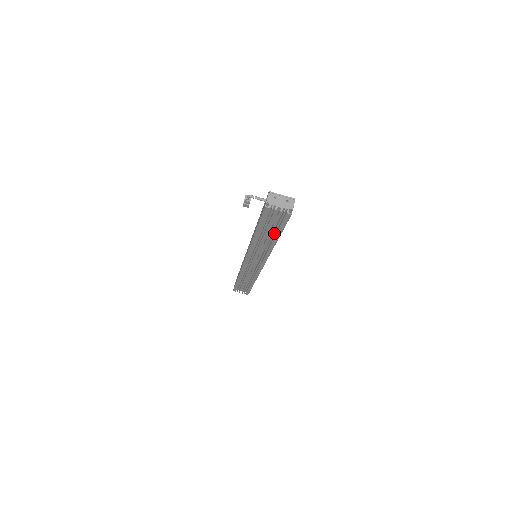
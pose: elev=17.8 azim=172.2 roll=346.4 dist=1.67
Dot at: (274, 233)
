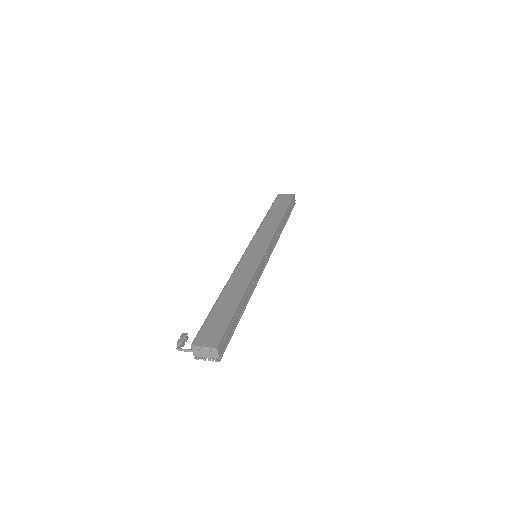
Dot at: occluded
